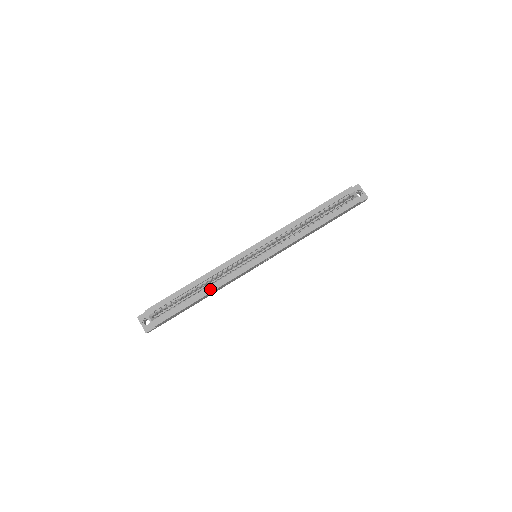
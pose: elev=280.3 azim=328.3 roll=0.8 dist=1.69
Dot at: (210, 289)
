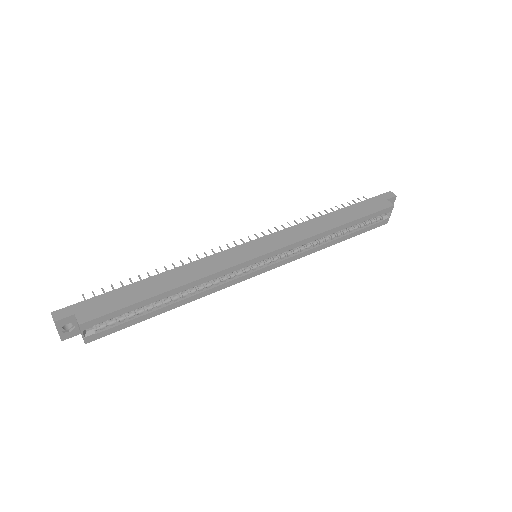
Dot at: (187, 300)
